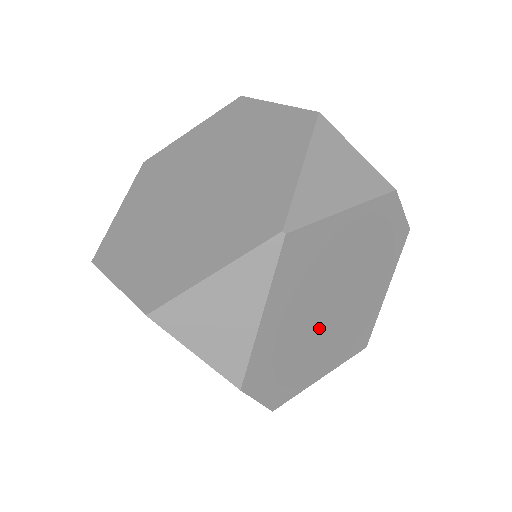
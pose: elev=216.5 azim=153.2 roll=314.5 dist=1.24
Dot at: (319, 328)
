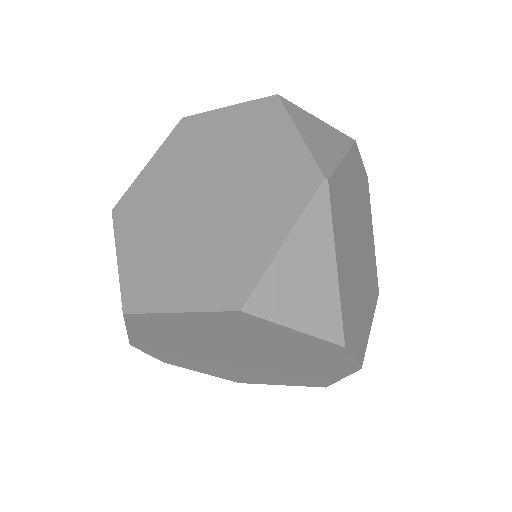
Dot at: (359, 275)
